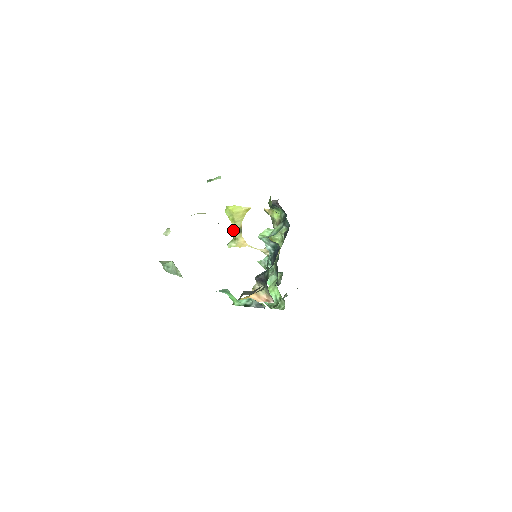
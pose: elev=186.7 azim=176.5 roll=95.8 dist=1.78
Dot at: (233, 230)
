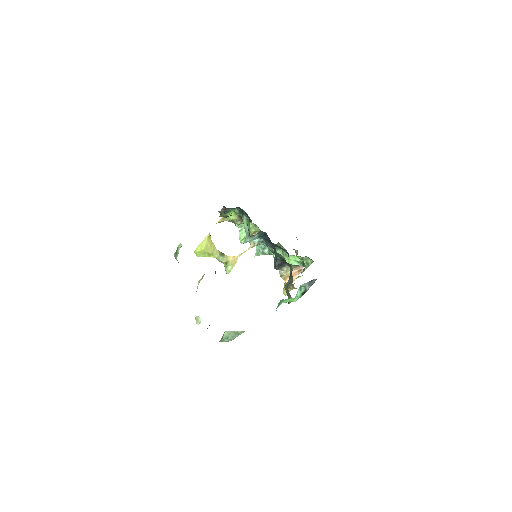
Dot at: (218, 260)
